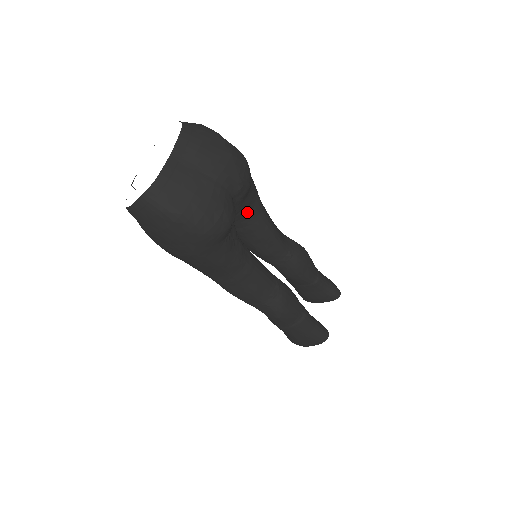
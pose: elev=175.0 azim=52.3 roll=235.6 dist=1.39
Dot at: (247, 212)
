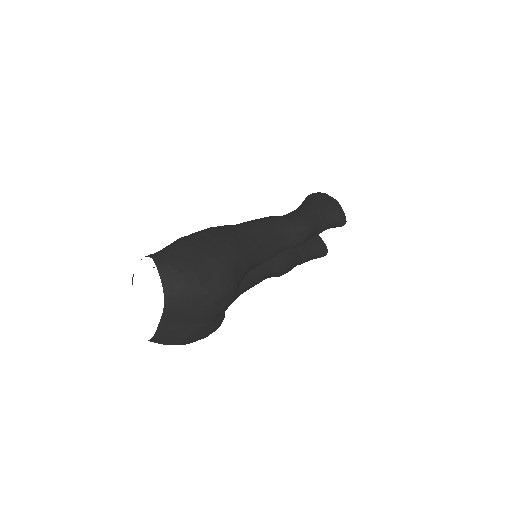
Dot at: occluded
